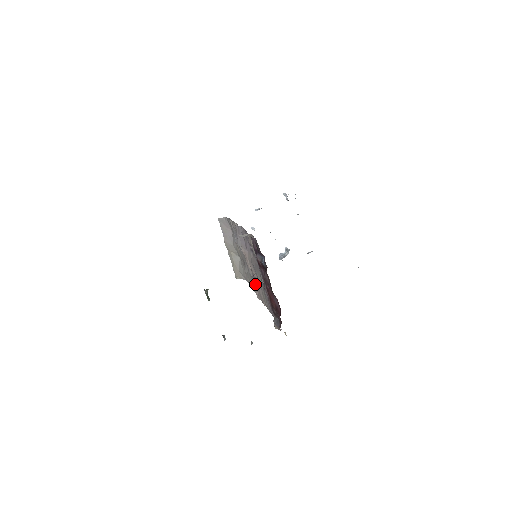
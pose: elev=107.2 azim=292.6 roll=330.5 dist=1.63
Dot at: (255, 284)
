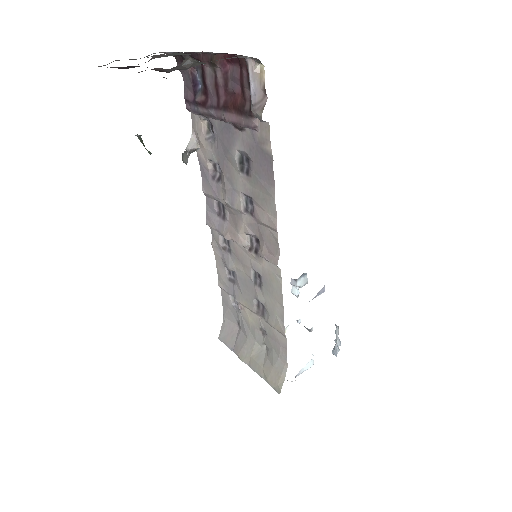
Dot at: (260, 248)
